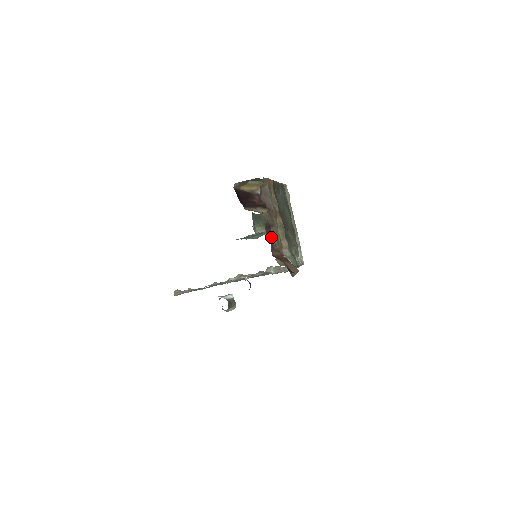
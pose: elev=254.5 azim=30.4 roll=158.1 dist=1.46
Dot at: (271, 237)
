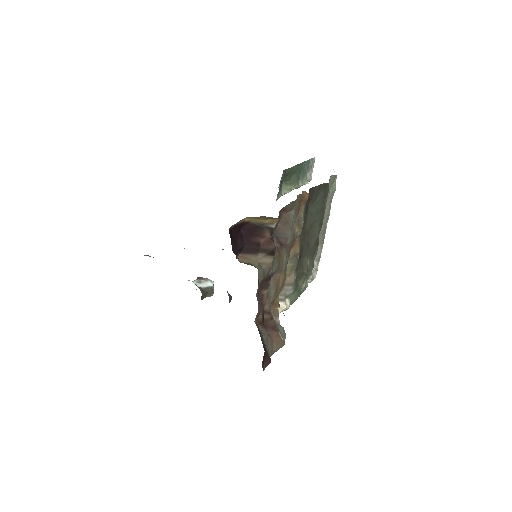
Dot at: (265, 293)
